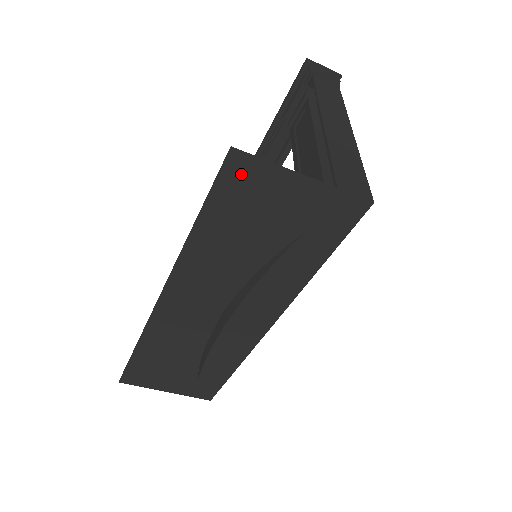
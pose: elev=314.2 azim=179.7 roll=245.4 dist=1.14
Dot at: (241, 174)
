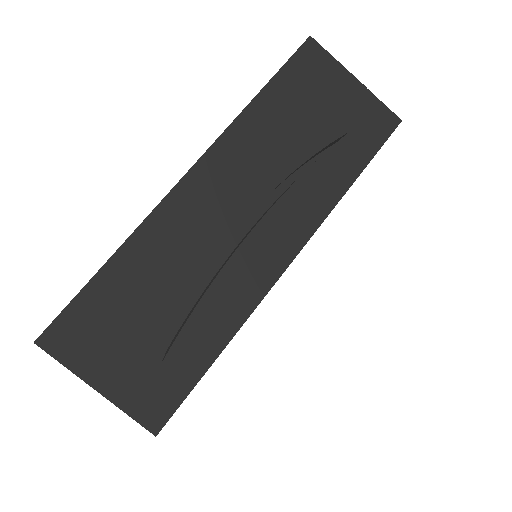
Dot at: (311, 60)
